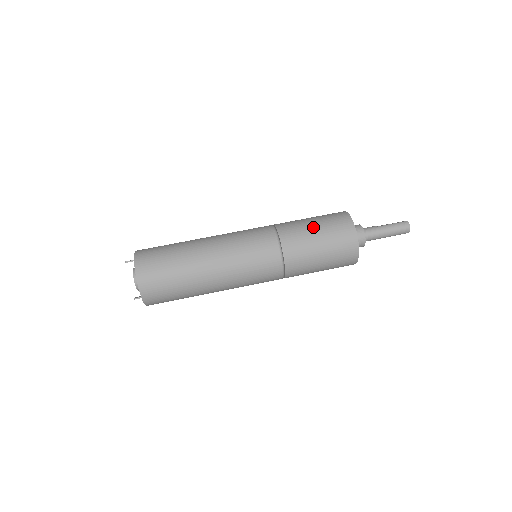
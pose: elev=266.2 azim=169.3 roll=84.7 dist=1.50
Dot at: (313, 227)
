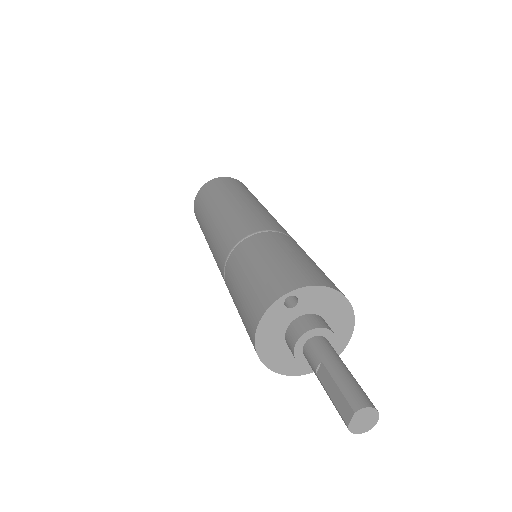
Dot at: occluded
